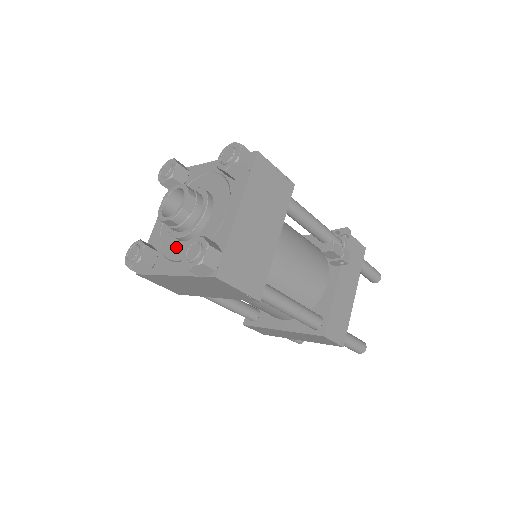
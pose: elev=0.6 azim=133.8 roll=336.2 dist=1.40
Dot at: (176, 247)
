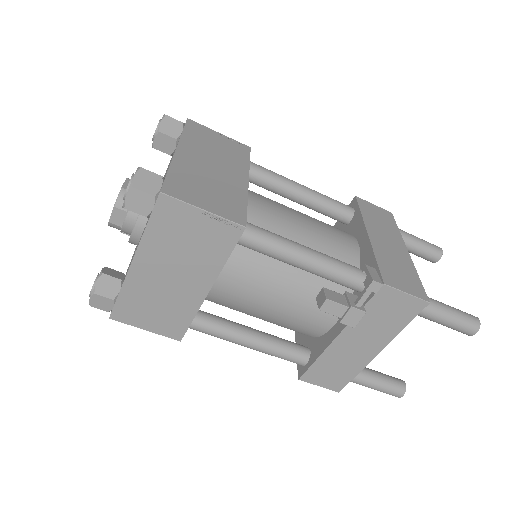
Dot at: occluded
